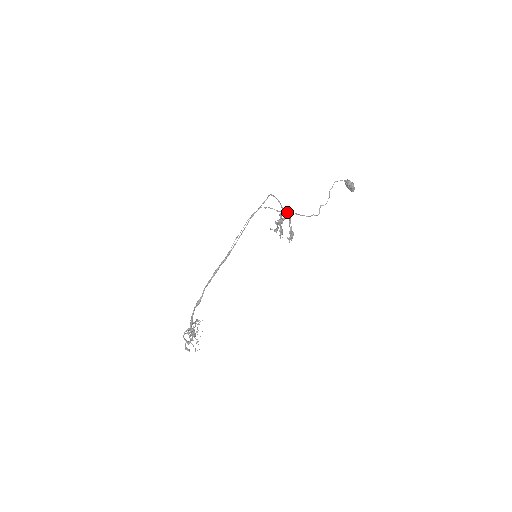
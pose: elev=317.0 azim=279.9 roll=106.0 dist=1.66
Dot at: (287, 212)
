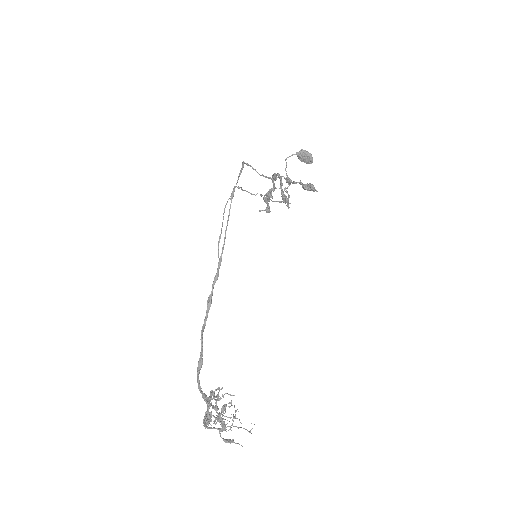
Dot at: occluded
